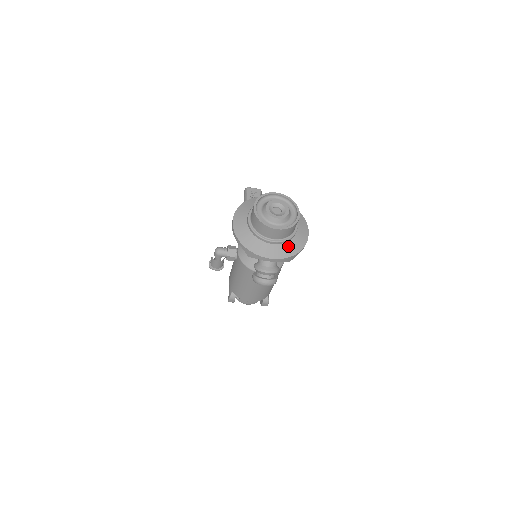
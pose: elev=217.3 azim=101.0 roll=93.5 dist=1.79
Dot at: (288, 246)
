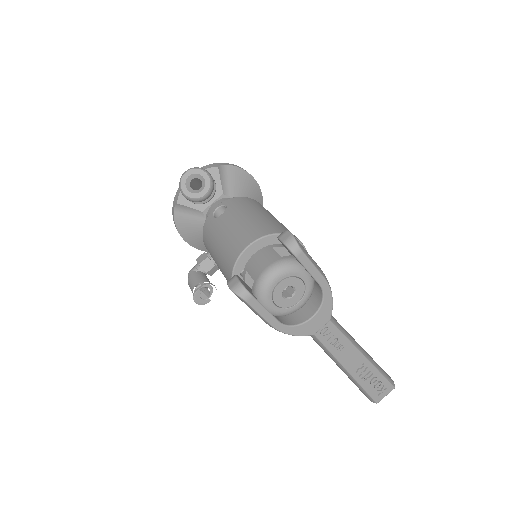
Dot at: occluded
